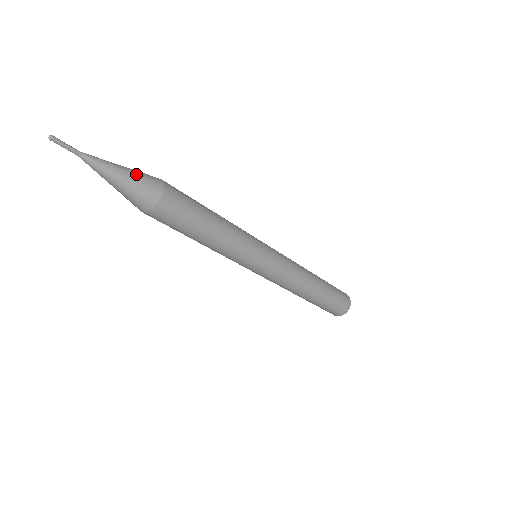
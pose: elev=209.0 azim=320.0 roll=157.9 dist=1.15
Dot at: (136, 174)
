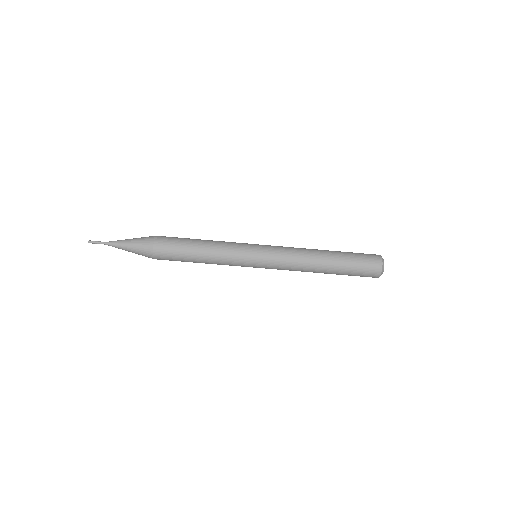
Dot at: (138, 238)
